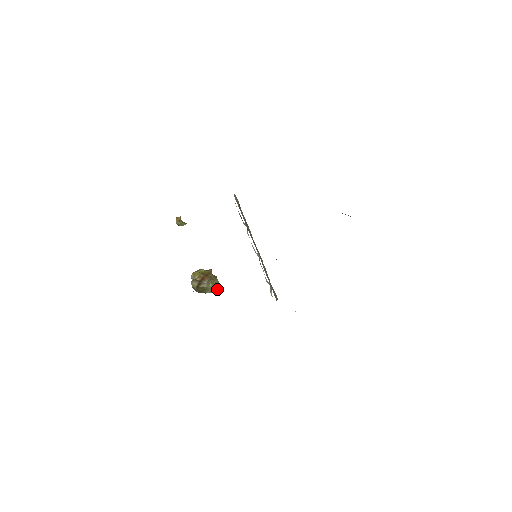
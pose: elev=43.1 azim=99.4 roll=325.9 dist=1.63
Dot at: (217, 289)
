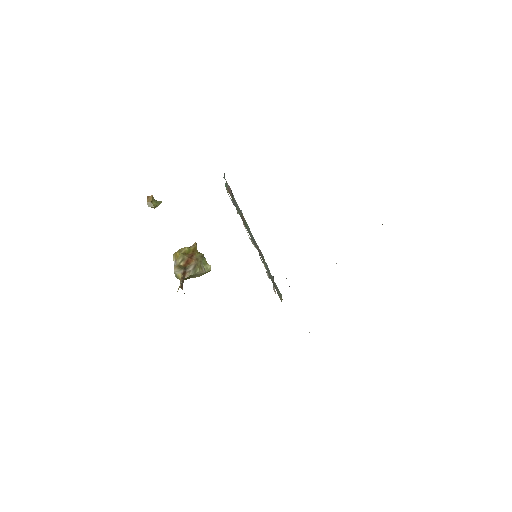
Dot at: (206, 272)
